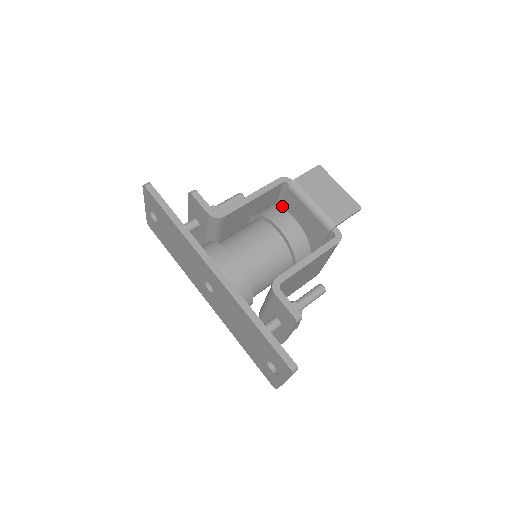
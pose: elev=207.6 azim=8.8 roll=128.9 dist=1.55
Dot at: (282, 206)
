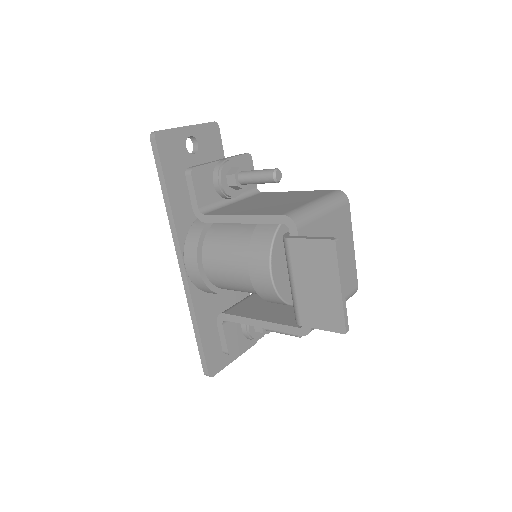
Dot at: occluded
